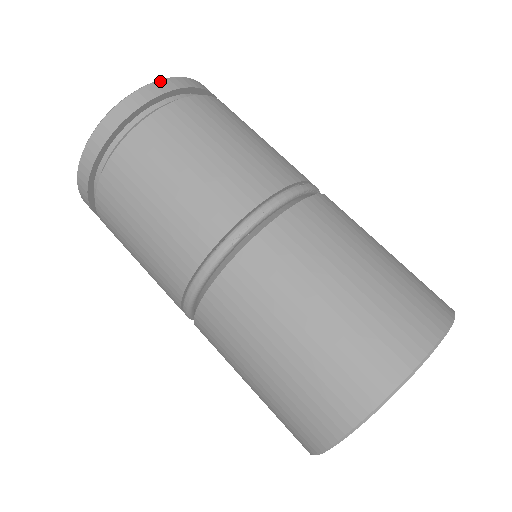
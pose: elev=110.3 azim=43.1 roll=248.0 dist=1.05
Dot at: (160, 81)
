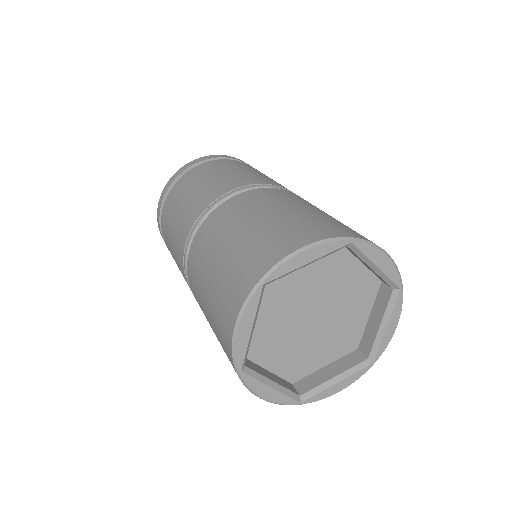
Dot at: (196, 159)
